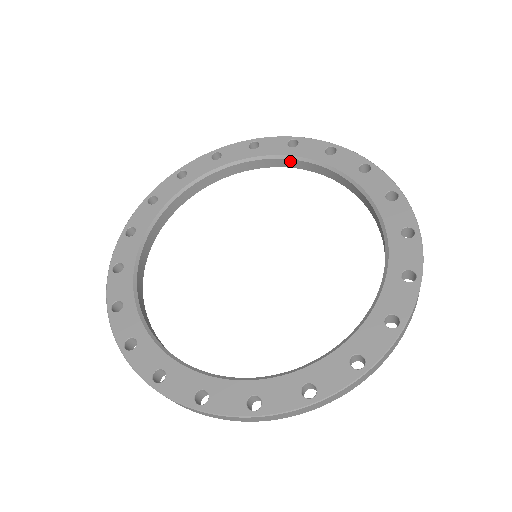
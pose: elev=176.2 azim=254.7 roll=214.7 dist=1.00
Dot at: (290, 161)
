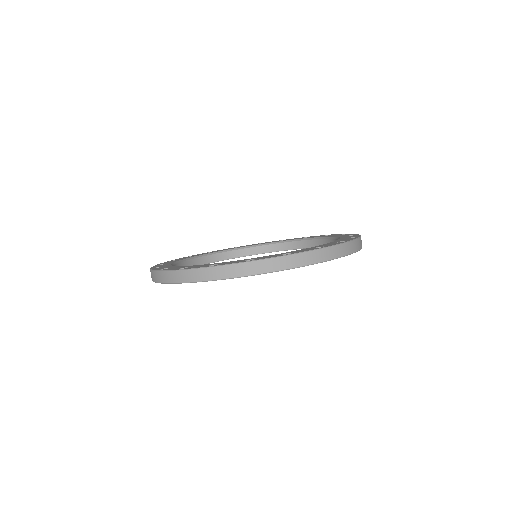
Dot at: (281, 245)
